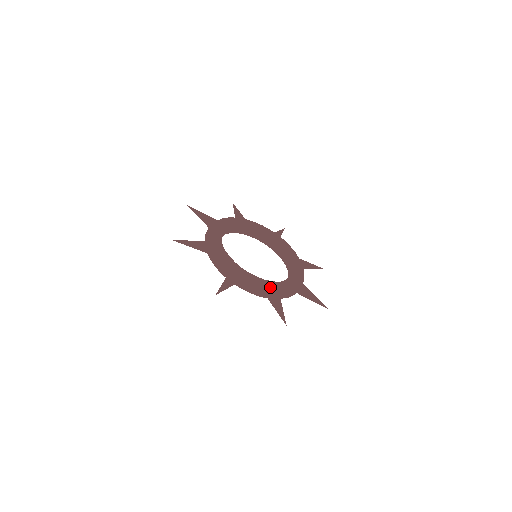
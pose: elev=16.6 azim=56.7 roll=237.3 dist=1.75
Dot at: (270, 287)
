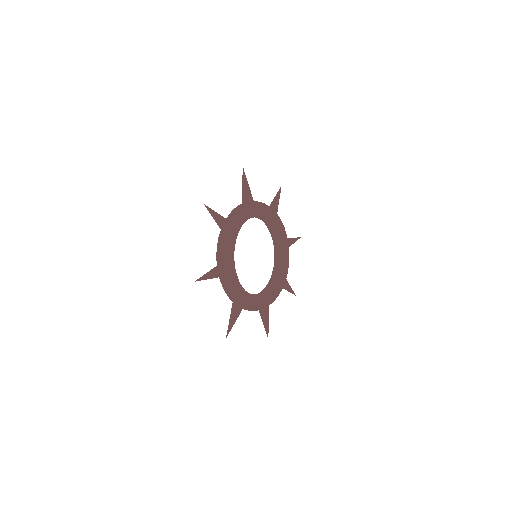
Dot at: (265, 306)
